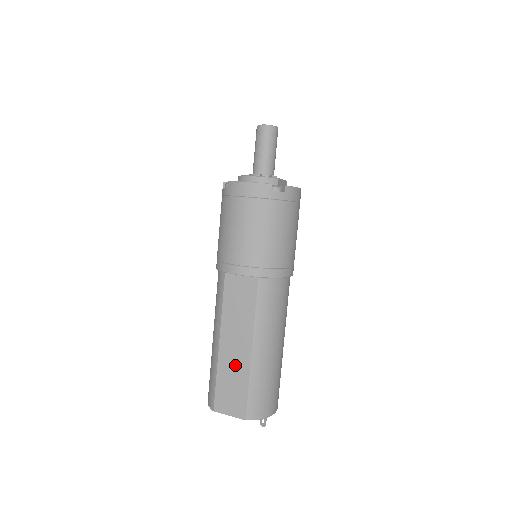
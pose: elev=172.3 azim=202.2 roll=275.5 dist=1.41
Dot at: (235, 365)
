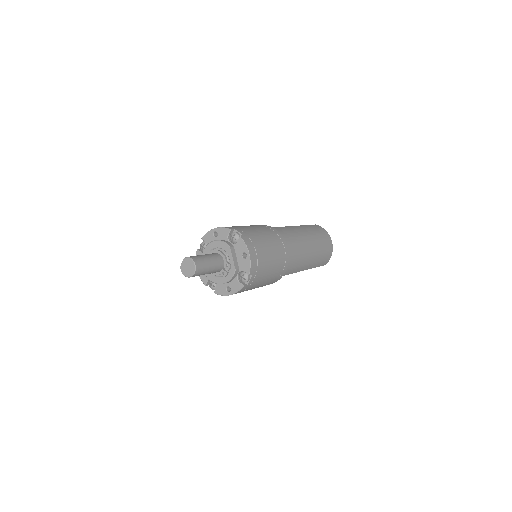
Dot at: occluded
